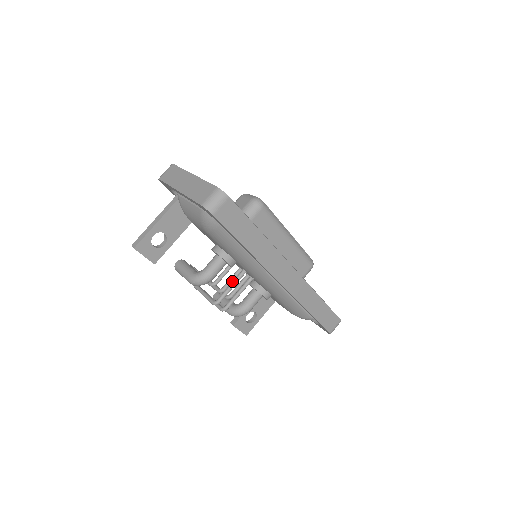
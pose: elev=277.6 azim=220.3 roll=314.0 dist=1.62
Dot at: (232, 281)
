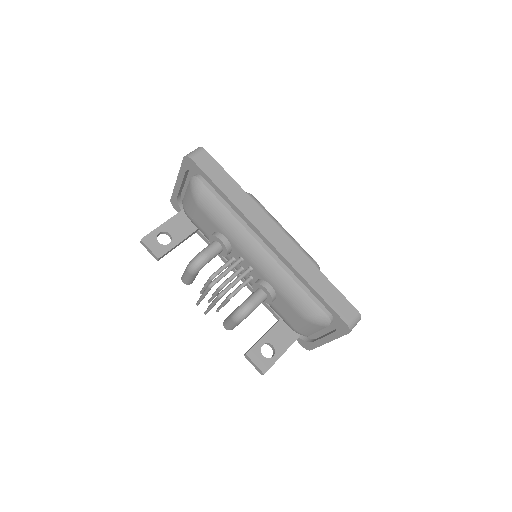
Dot at: (232, 277)
